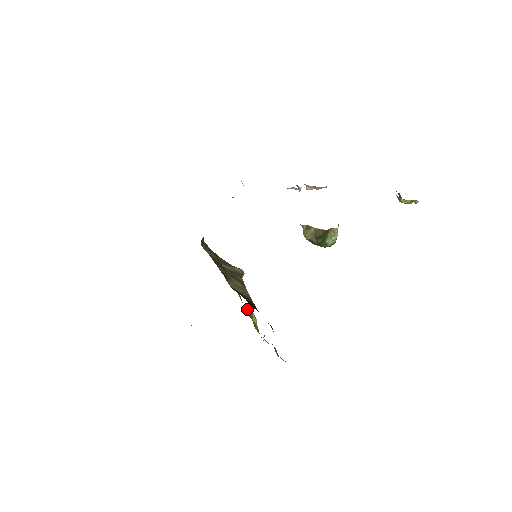
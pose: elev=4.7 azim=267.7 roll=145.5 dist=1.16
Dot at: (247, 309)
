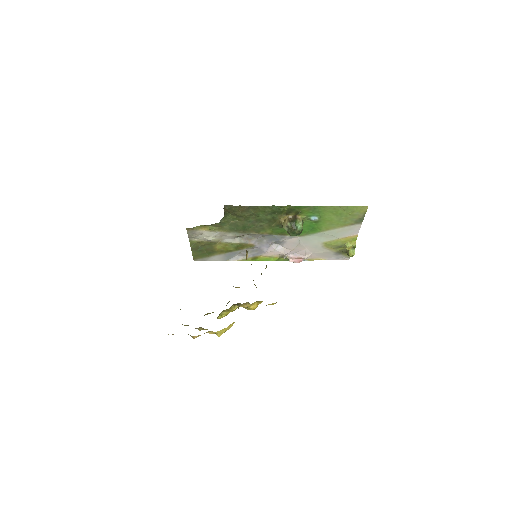
Dot at: occluded
